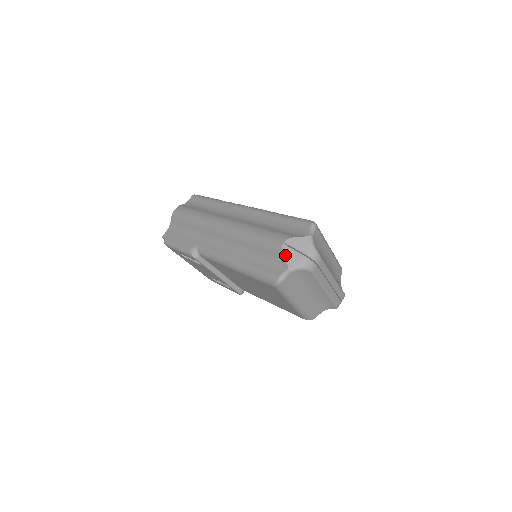
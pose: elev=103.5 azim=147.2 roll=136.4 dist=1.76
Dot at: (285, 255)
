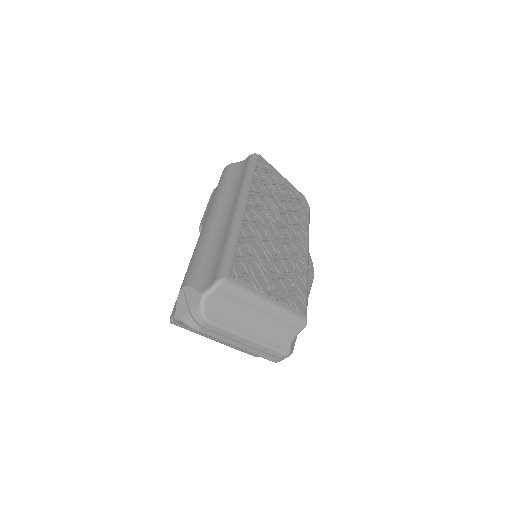
Dot at: (178, 301)
